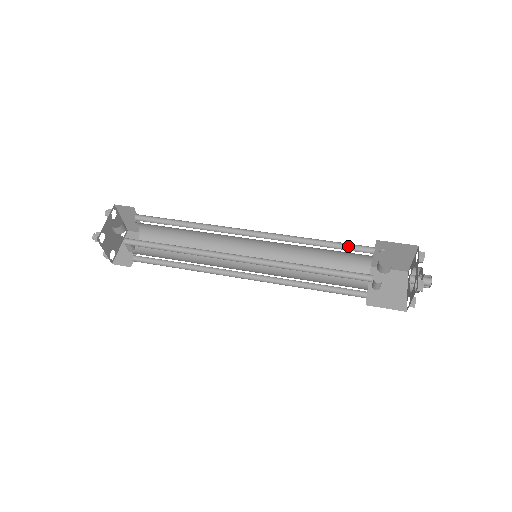
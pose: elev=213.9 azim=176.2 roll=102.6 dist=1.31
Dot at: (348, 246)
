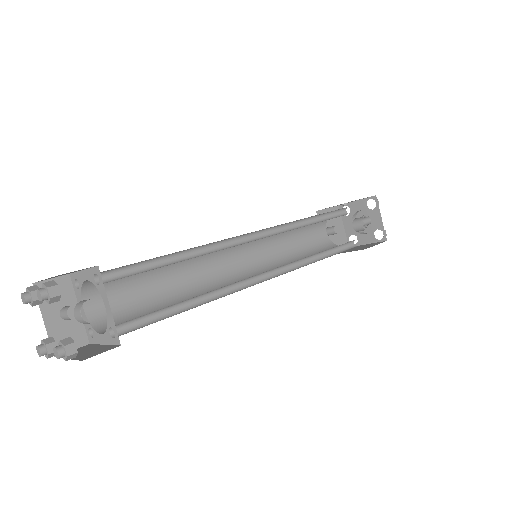
Dot at: (331, 212)
